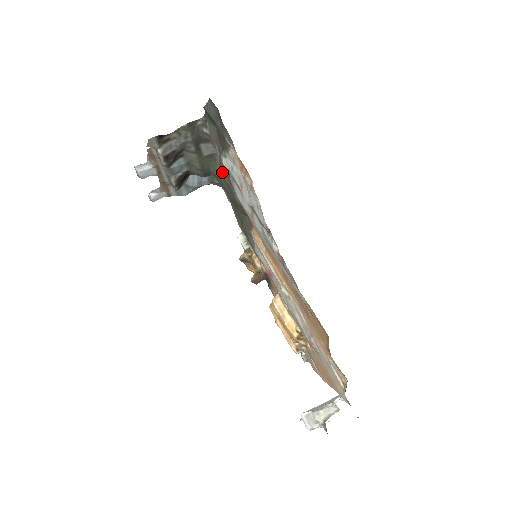
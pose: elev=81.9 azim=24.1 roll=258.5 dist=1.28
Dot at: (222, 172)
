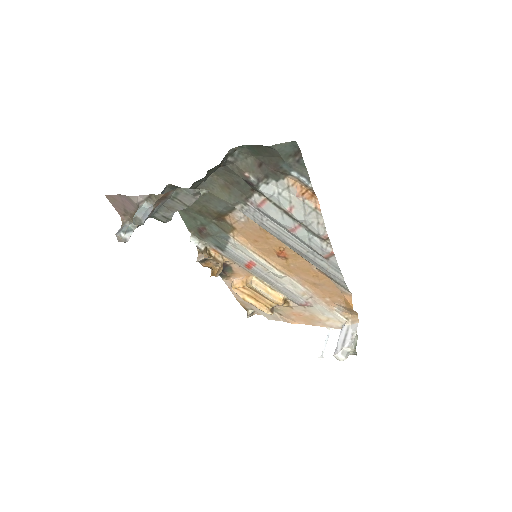
Dot at: (211, 189)
